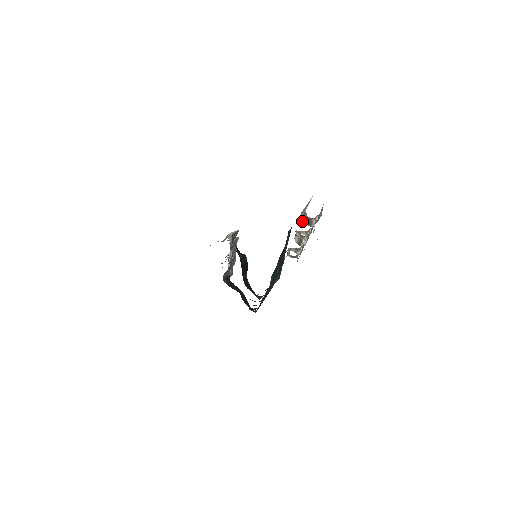
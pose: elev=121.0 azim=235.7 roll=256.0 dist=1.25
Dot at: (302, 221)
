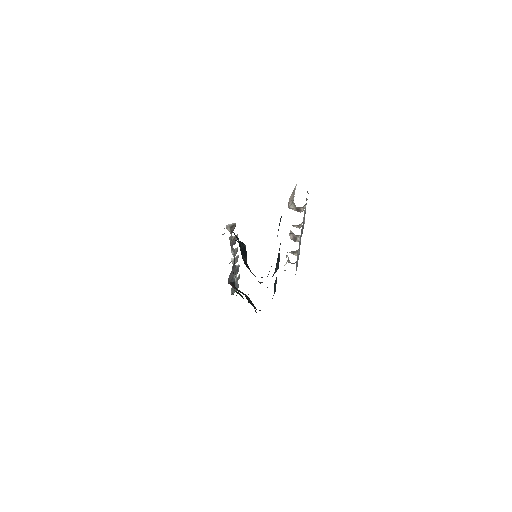
Dot at: occluded
